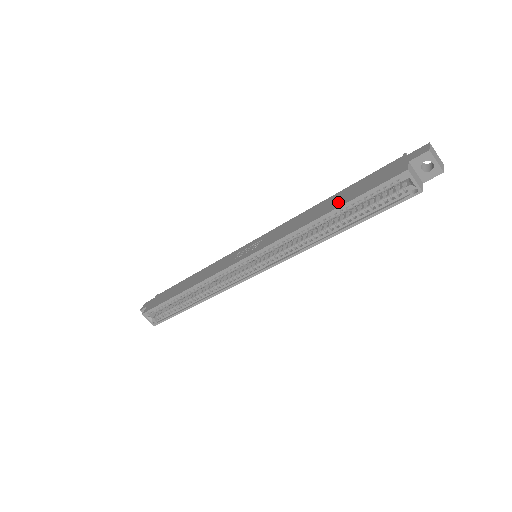
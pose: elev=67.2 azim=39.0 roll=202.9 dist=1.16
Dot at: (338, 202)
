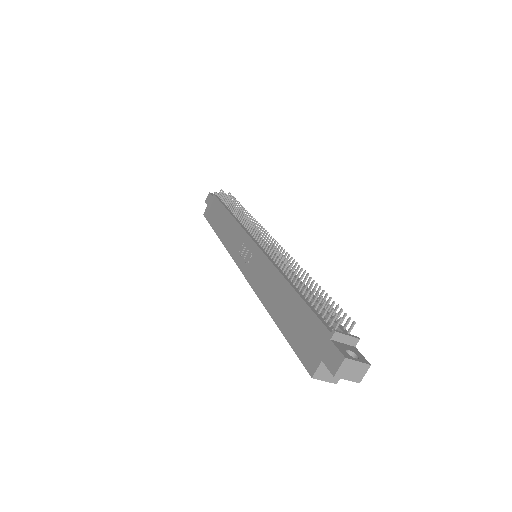
Dot at: (282, 316)
